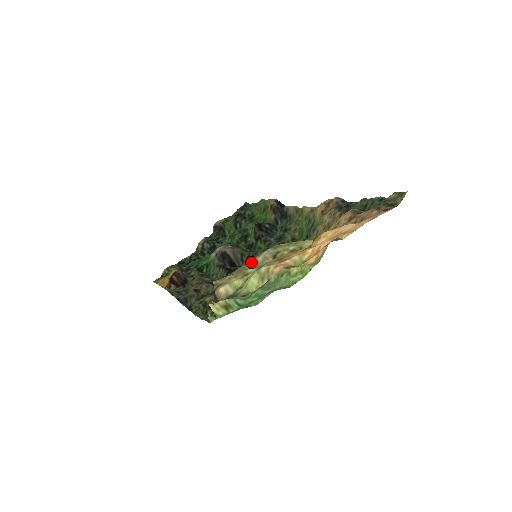
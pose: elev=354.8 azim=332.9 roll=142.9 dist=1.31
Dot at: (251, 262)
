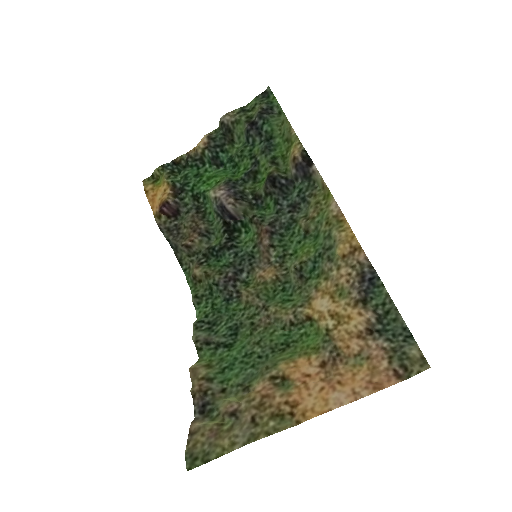
Dot at: (226, 435)
